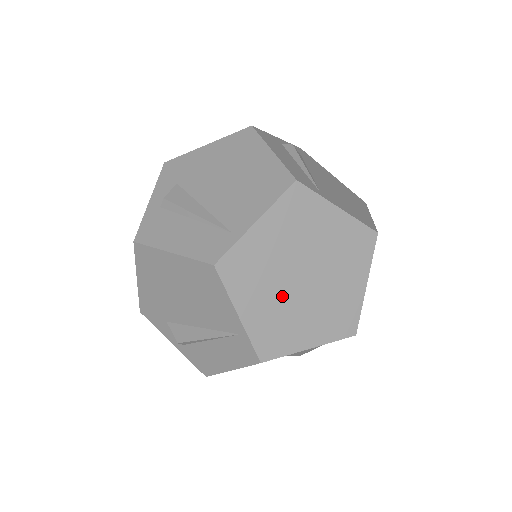
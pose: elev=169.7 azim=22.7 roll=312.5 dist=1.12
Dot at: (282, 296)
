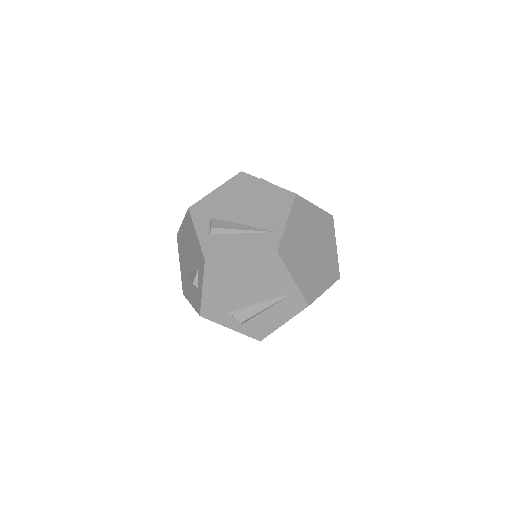
Dot at: (307, 263)
